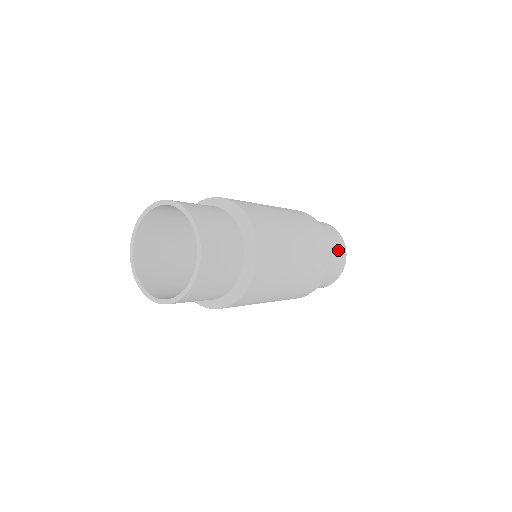
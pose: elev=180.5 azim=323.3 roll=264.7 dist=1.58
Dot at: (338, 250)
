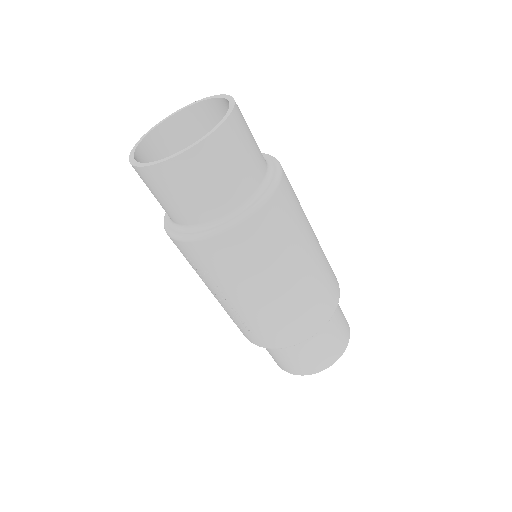
Dot at: (337, 338)
